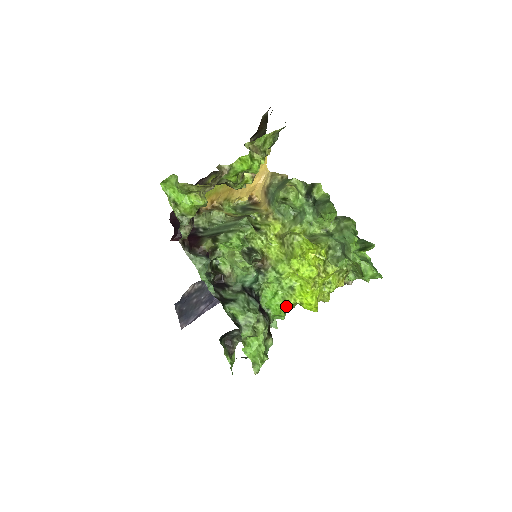
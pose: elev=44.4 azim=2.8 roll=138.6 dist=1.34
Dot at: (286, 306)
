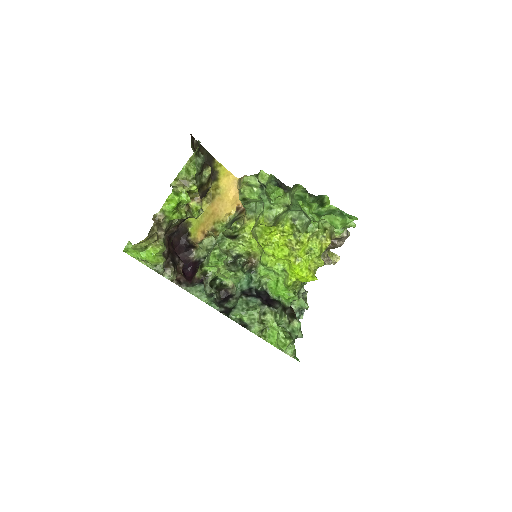
Dot at: (288, 288)
